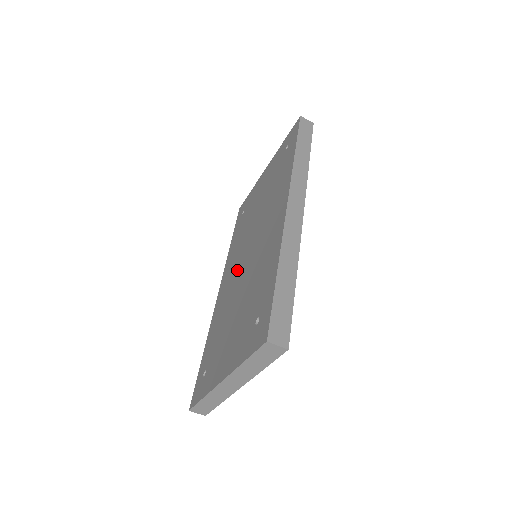
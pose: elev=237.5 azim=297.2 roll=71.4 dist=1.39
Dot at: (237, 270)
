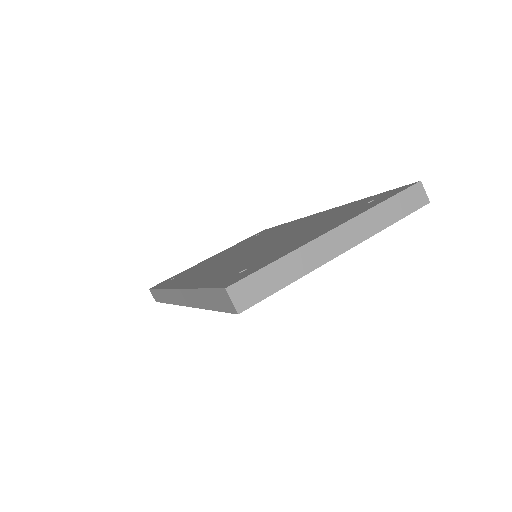
Dot at: (231, 259)
